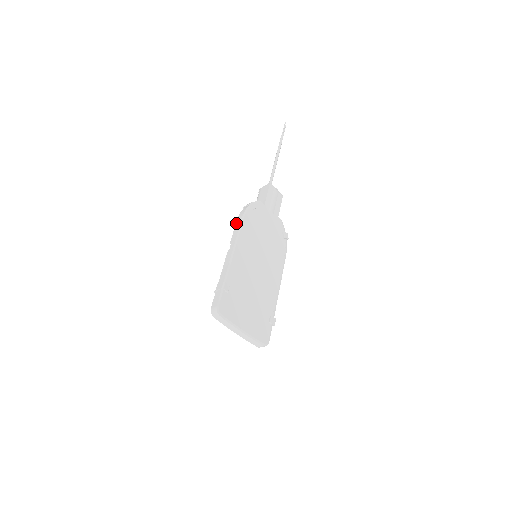
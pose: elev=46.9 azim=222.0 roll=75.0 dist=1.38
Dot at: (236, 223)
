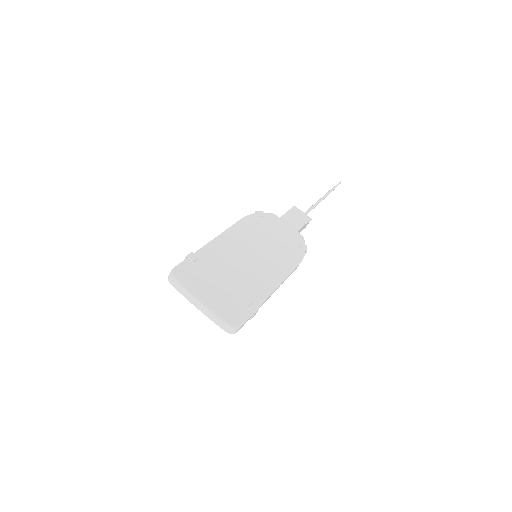
Dot at: occluded
